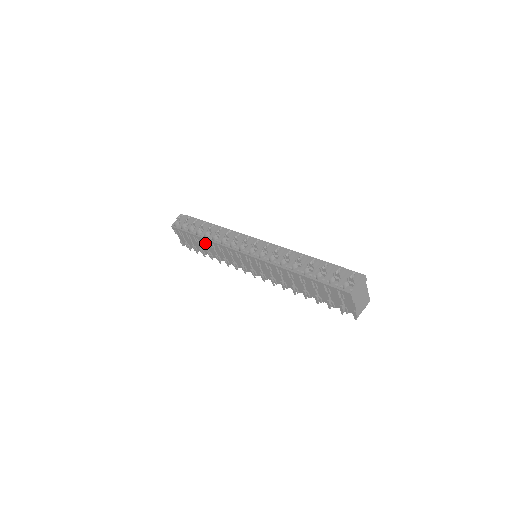
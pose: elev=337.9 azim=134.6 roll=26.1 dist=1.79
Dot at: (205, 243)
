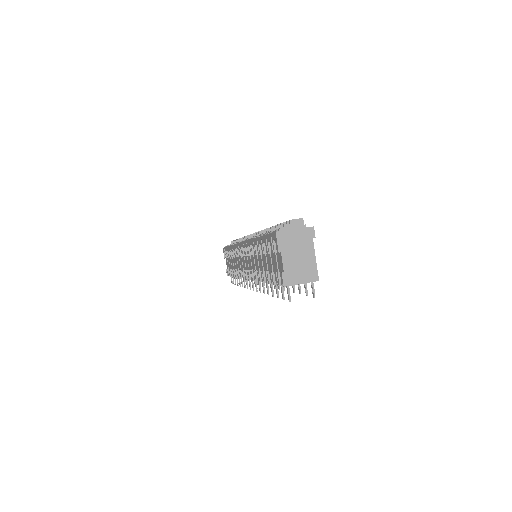
Dot at: (231, 254)
